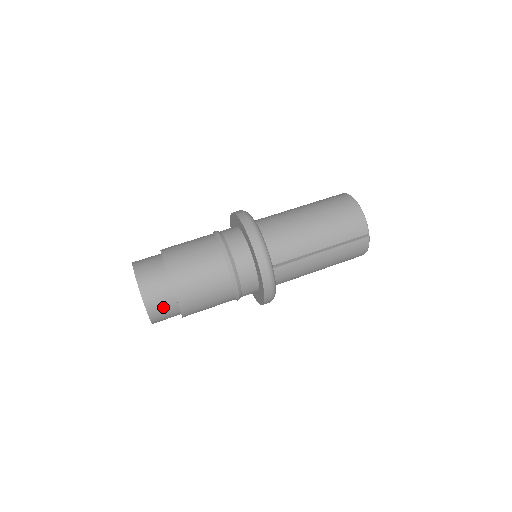
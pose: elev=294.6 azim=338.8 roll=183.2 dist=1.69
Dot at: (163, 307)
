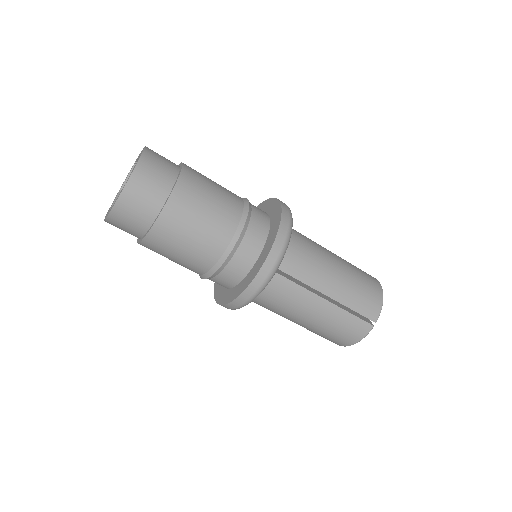
Dot at: (141, 204)
